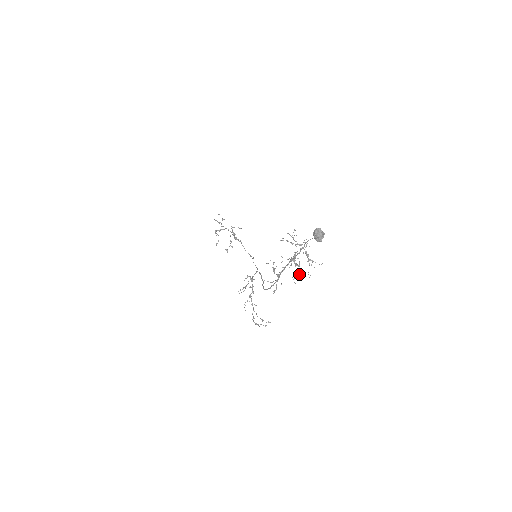
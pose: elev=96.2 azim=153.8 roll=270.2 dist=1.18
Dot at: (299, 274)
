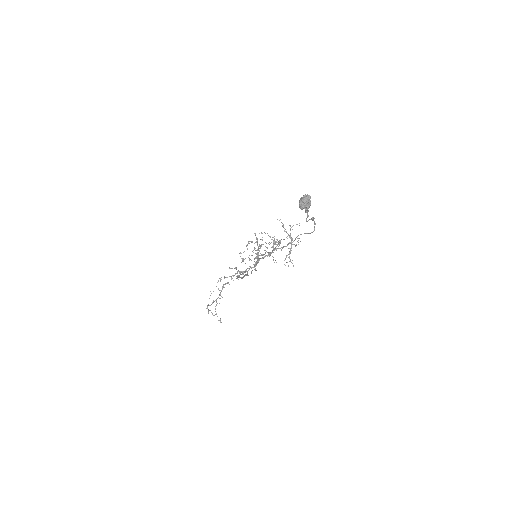
Dot at: (269, 255)
